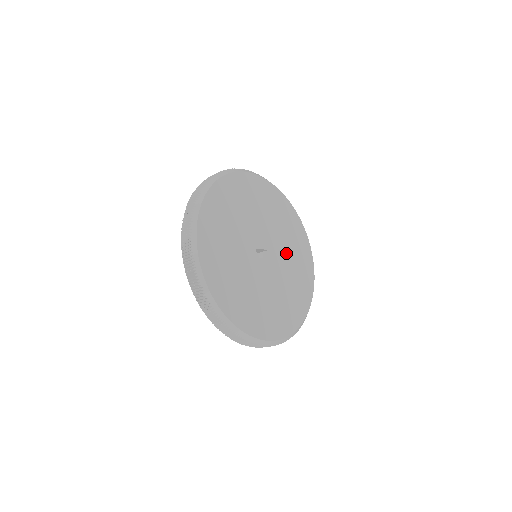
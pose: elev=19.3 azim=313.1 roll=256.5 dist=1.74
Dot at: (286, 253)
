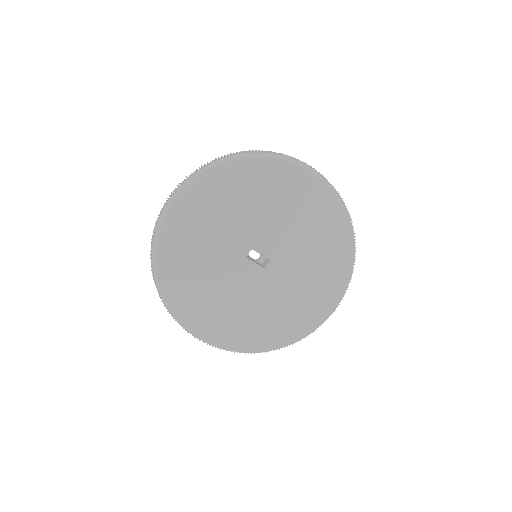
Dot at: (294, 278)
